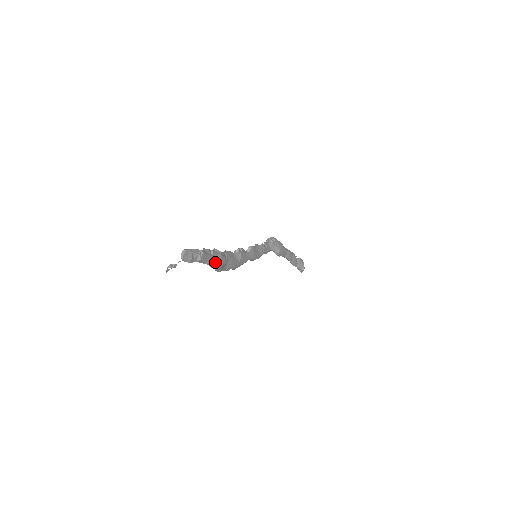
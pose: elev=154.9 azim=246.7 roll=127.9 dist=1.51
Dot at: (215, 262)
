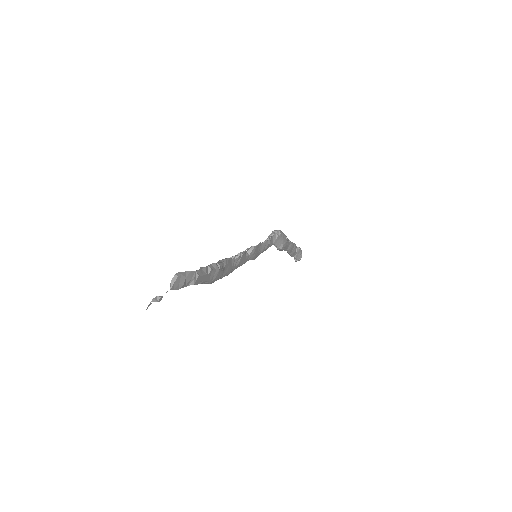
Dot at: (210, 279)
